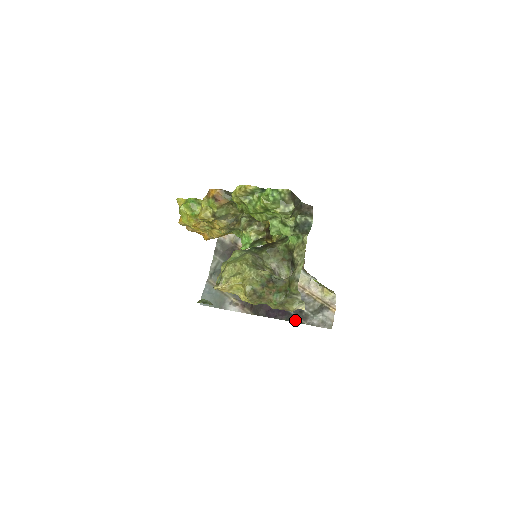
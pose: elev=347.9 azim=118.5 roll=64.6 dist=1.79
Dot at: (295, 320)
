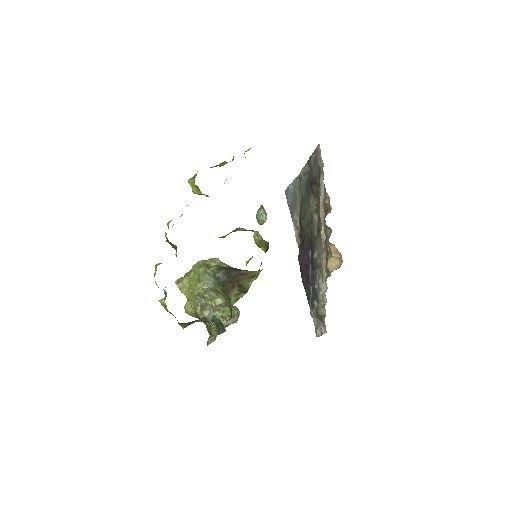
Dot at: (308, 297)
